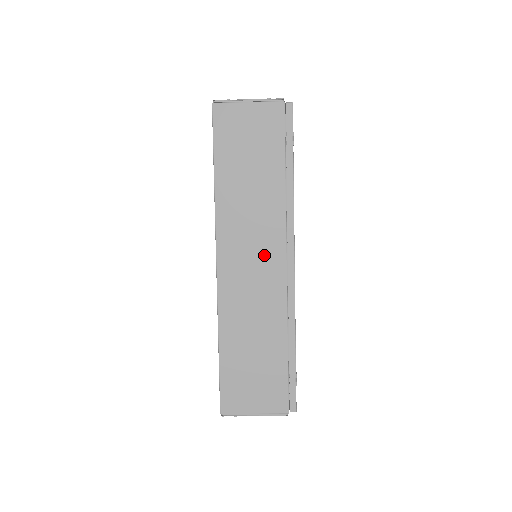
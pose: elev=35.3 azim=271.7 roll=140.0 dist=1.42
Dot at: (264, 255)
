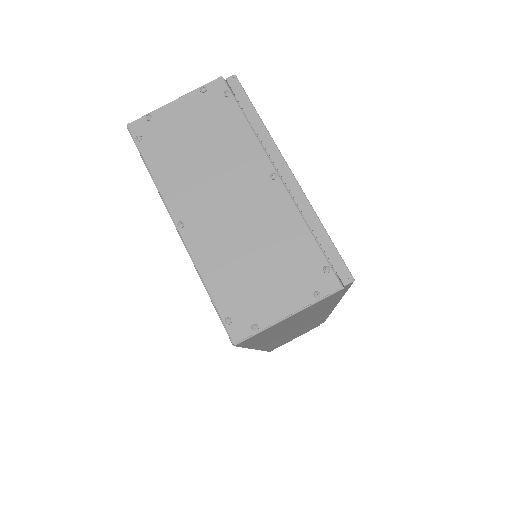
Dot at: occluded
